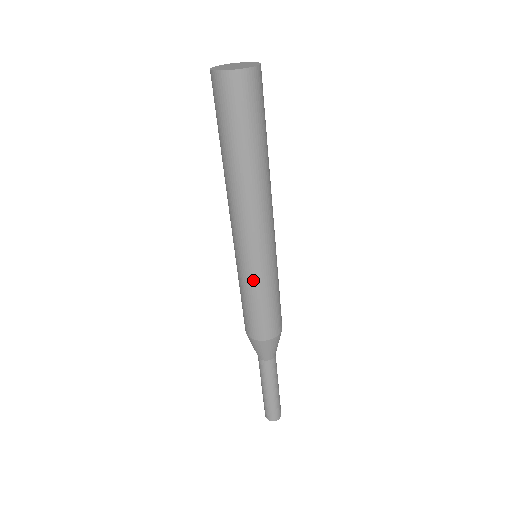
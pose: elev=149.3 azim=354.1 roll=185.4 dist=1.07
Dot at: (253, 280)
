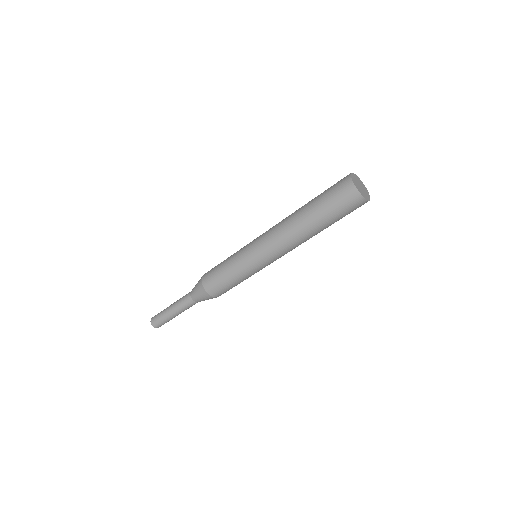
Dot at: (243, 266)
